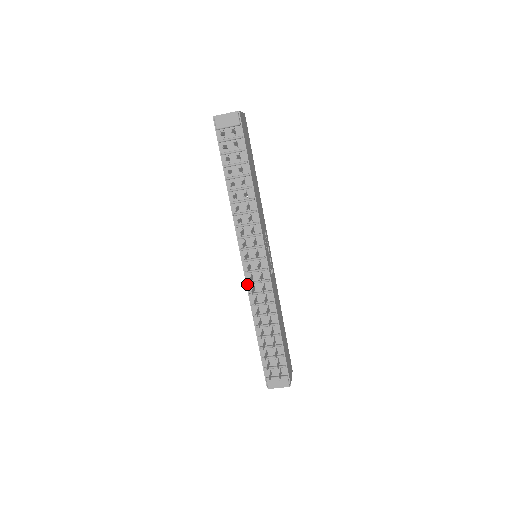
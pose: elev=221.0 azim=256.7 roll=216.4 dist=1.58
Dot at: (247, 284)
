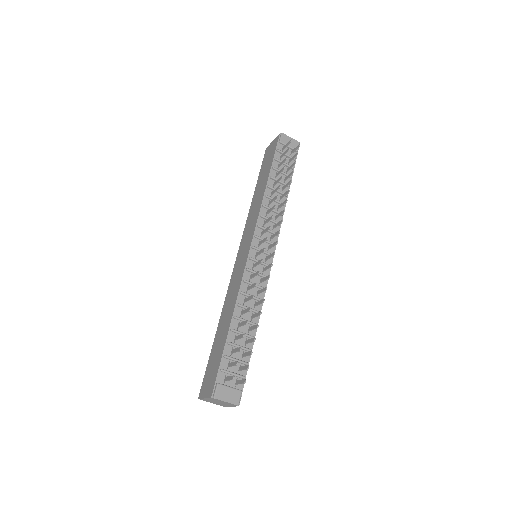
Dot at: (245, 270)
